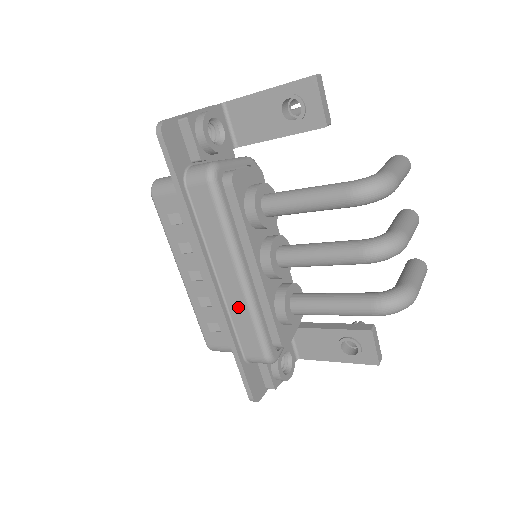
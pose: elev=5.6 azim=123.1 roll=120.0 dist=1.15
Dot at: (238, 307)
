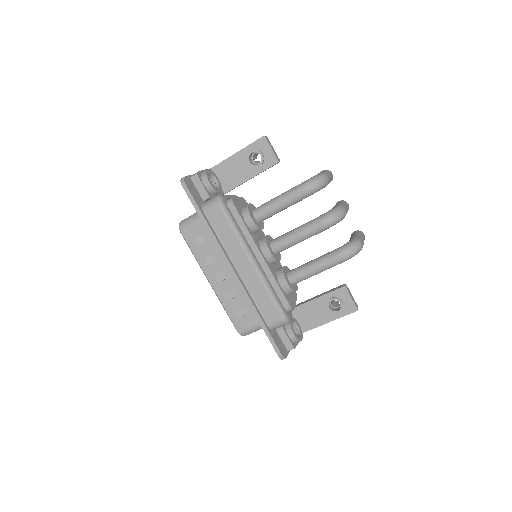
Dot at: (255, 286)
